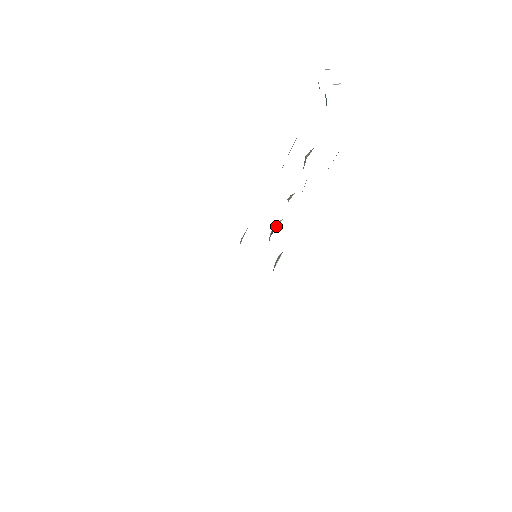
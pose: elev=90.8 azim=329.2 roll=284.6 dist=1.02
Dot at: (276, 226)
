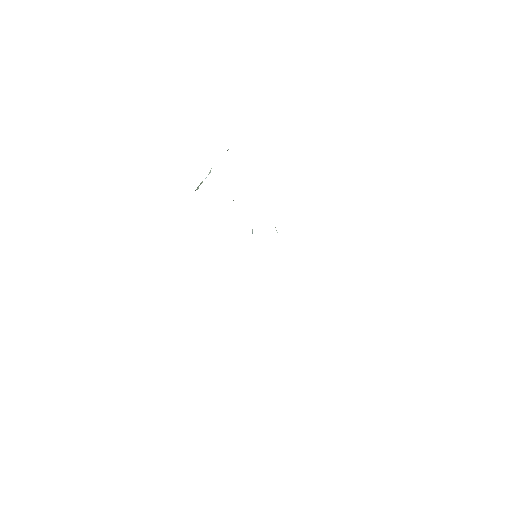
Dot at: occluded
